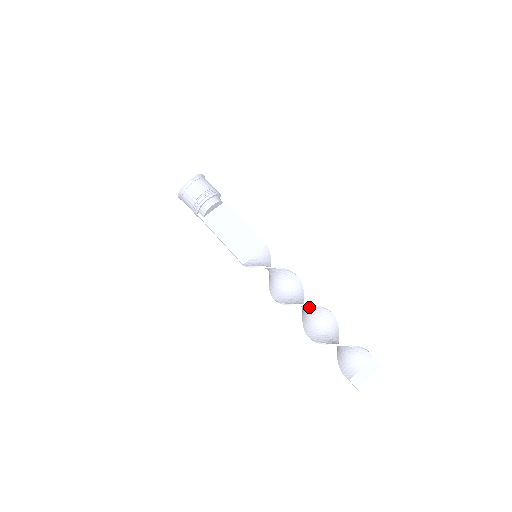
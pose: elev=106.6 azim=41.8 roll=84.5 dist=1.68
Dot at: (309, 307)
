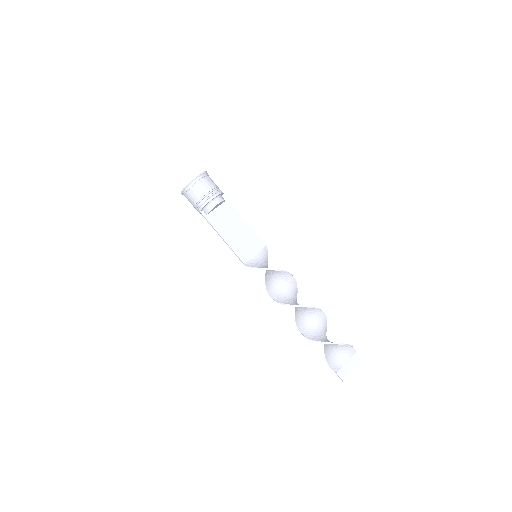
Dot at: (305, 308)
